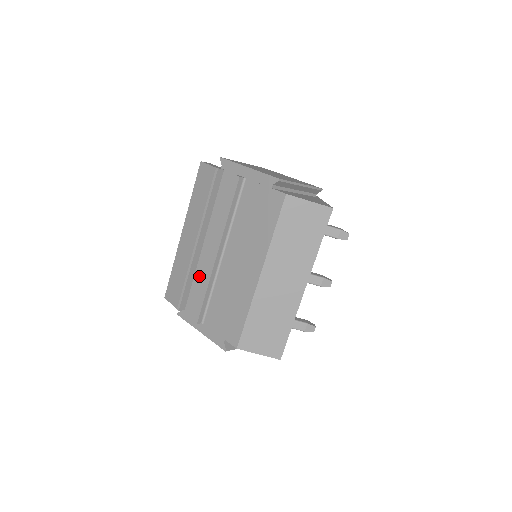
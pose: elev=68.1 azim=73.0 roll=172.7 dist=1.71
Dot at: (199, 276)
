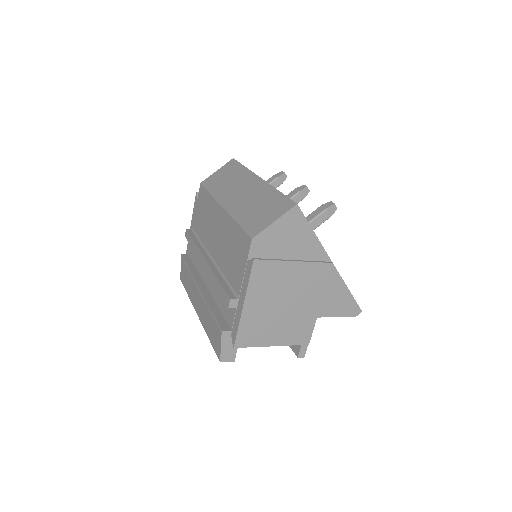
Dot at: (218, 298)
